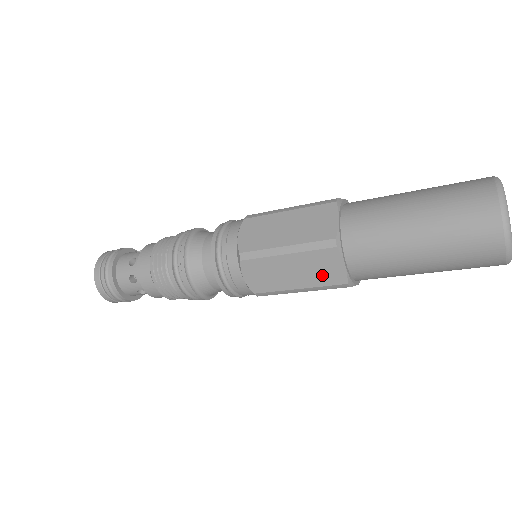
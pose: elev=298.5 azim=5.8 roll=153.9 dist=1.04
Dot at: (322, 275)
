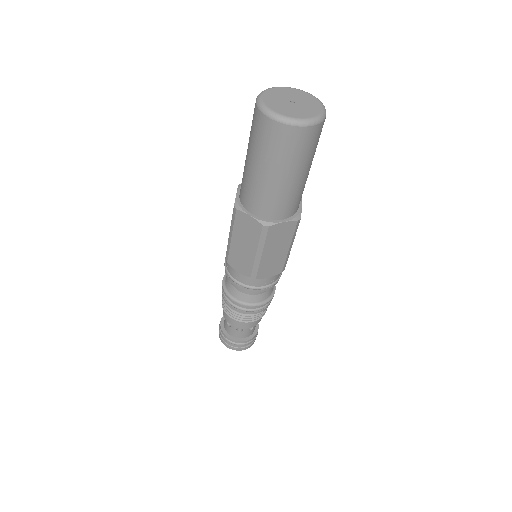
Dot at: (252, 233)
